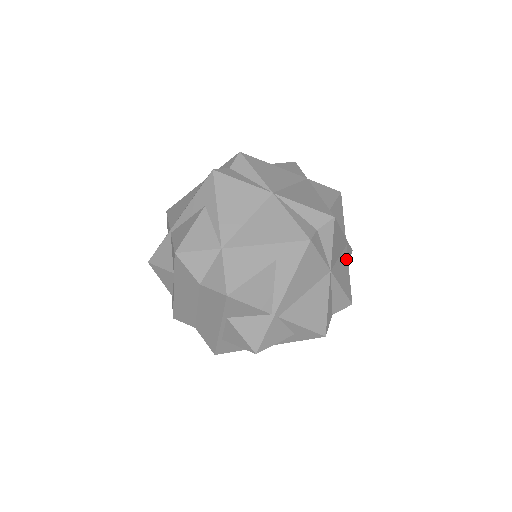
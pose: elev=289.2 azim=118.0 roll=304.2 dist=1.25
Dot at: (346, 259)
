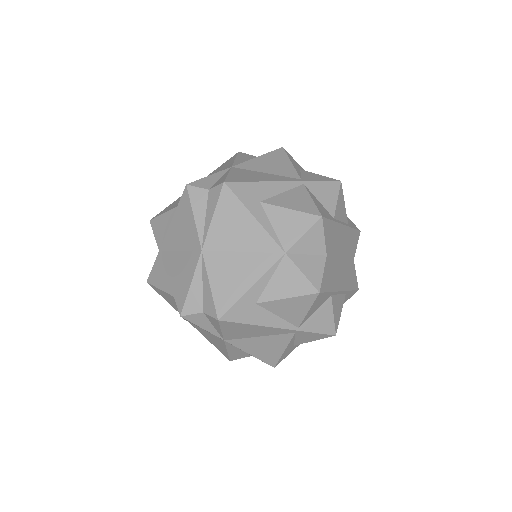
Dot at: (285, 340)
